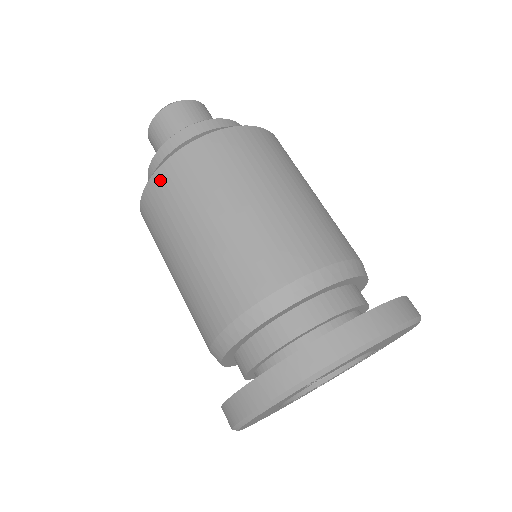
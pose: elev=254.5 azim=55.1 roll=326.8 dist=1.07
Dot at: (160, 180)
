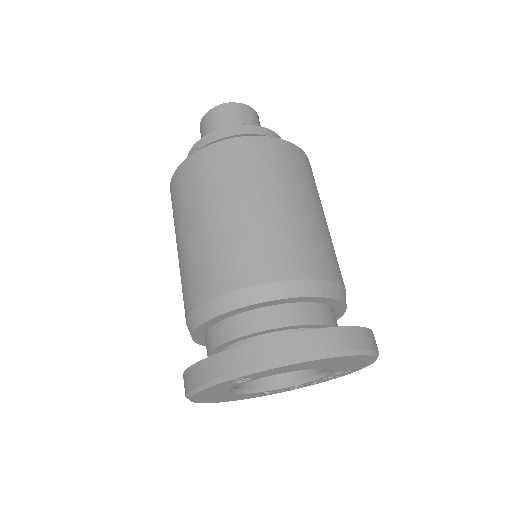
Dot at: (179, 175)
